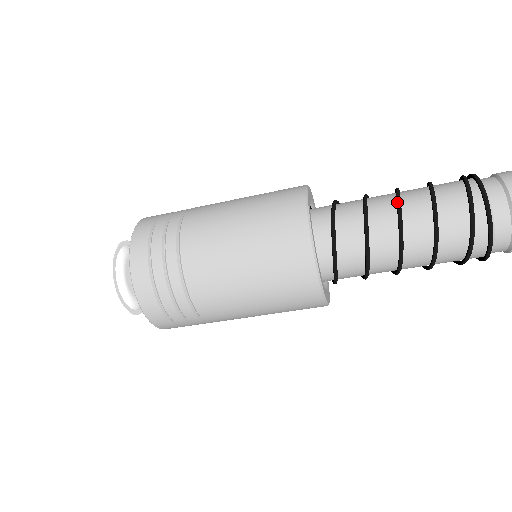
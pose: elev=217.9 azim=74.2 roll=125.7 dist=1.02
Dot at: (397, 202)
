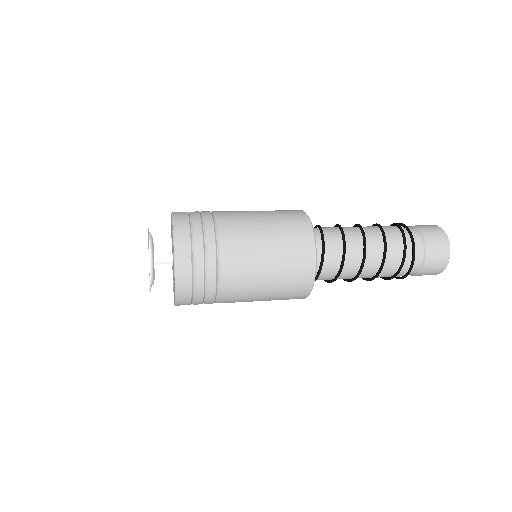
Dot at: (362, 231)
